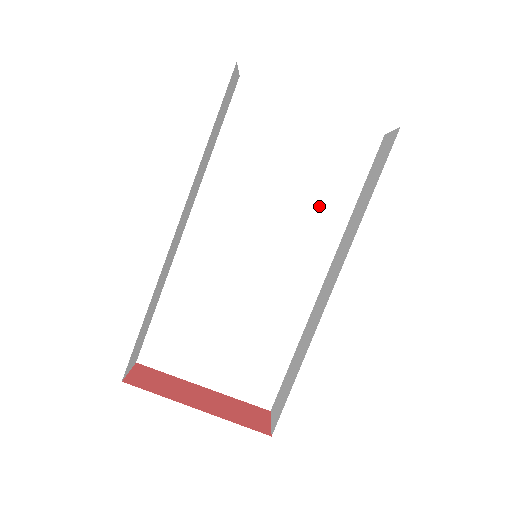
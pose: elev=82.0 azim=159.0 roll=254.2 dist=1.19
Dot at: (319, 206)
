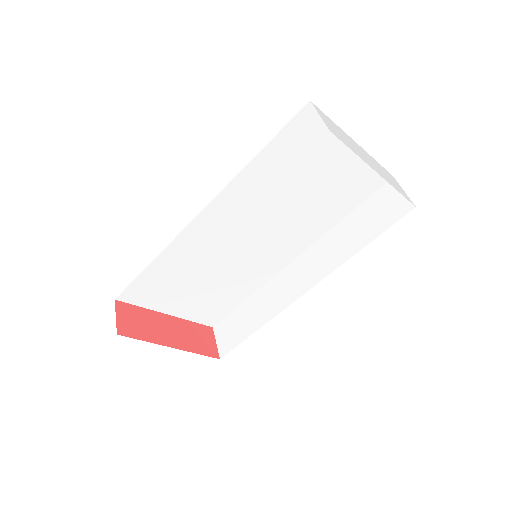
Dot at: (316, 216)
